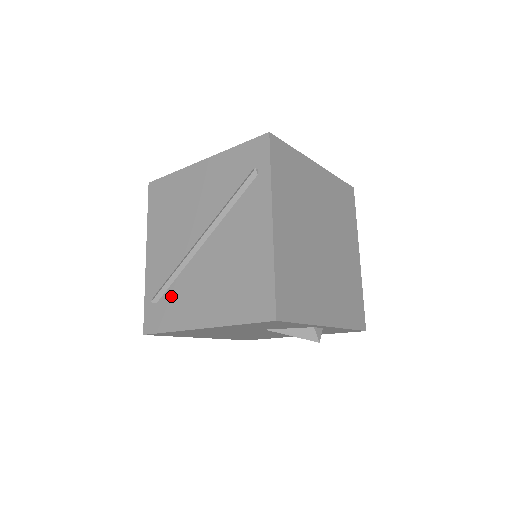
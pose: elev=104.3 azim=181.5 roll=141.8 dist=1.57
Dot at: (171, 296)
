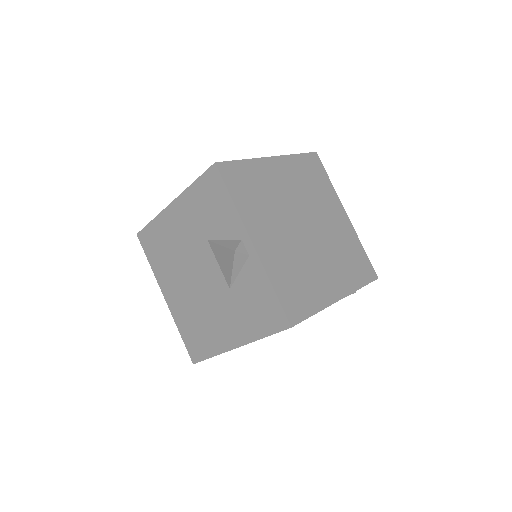
Dot at: occluded
